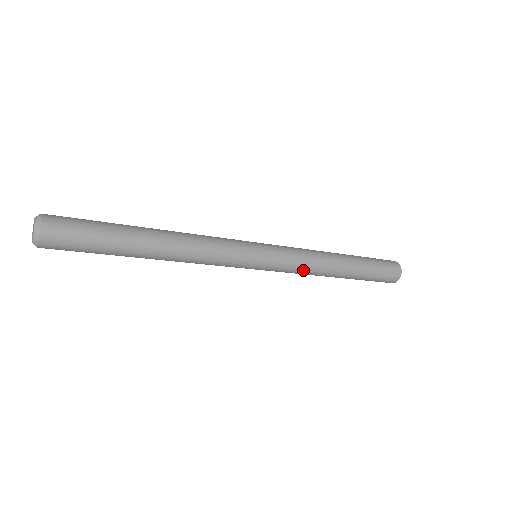
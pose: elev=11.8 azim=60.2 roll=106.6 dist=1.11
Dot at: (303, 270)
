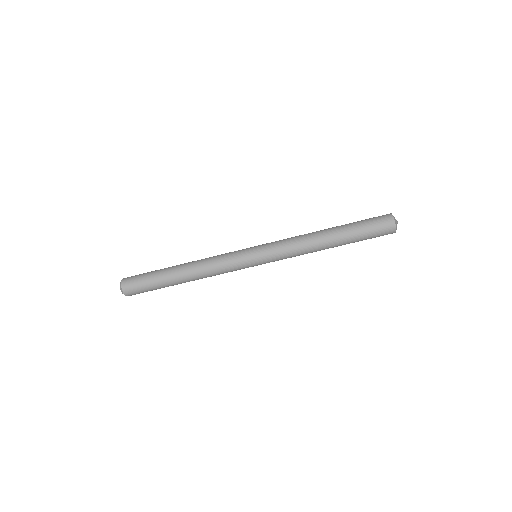
Dot at: (294, 254)
